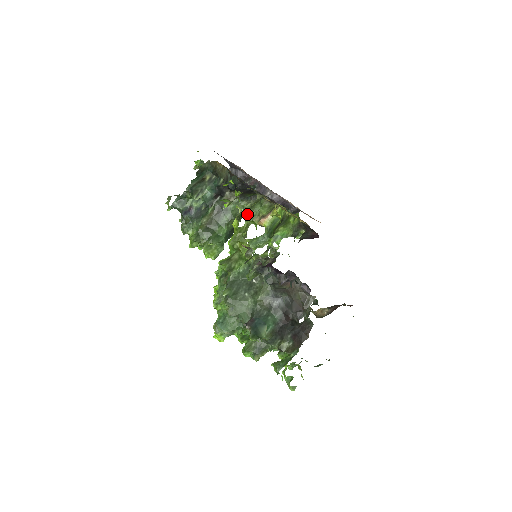
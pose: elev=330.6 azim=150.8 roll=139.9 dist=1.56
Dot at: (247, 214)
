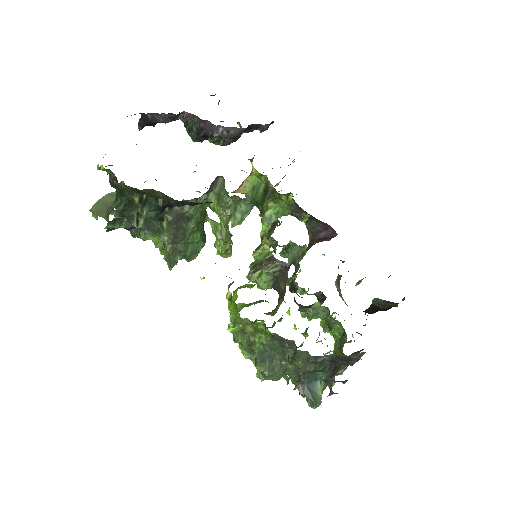
Dot at: (218, 212)
